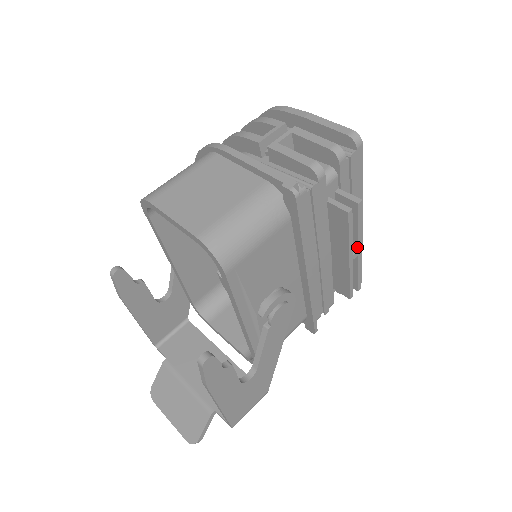
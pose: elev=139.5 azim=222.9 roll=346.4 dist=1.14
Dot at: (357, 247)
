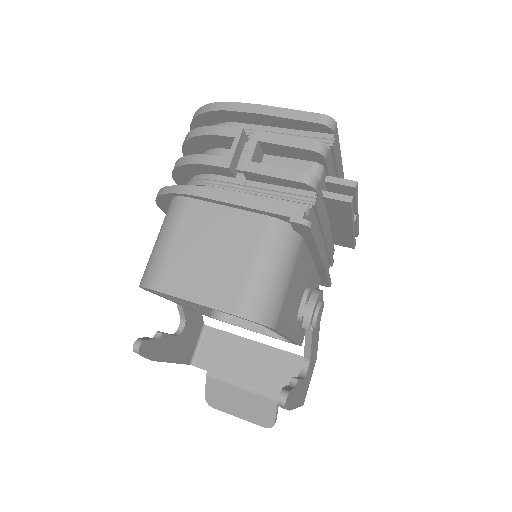
Dot at: (355, 213)
